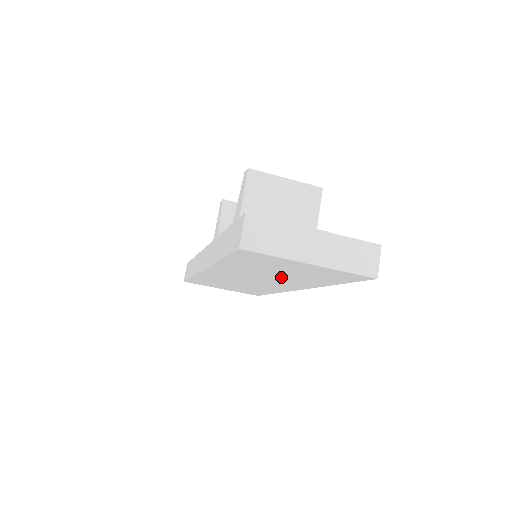
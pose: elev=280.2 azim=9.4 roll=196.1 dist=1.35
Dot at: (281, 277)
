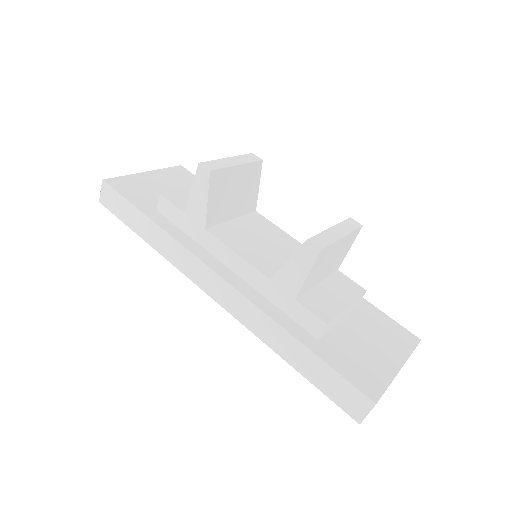
Dot at: occluded
